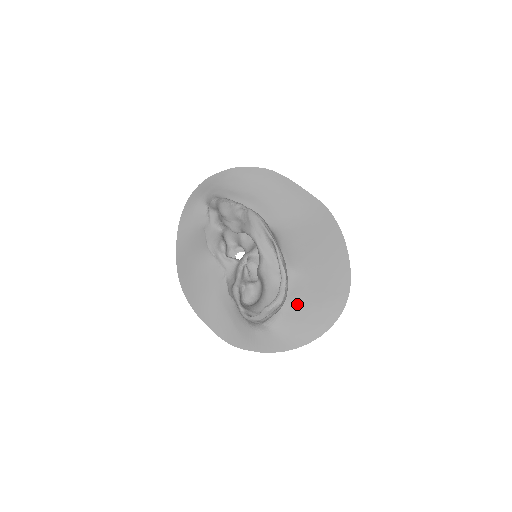
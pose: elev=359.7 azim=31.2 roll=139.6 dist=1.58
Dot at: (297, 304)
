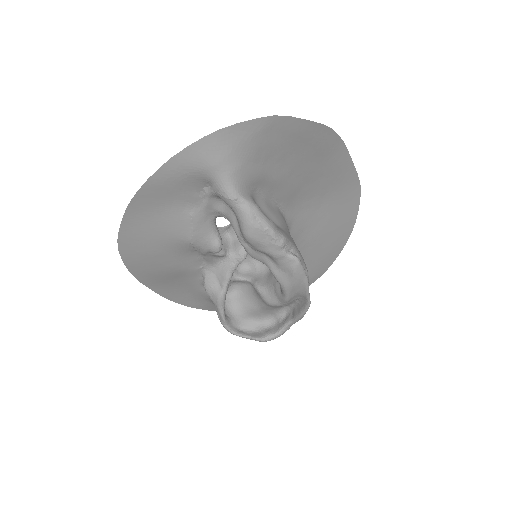
Dot at: occluded
